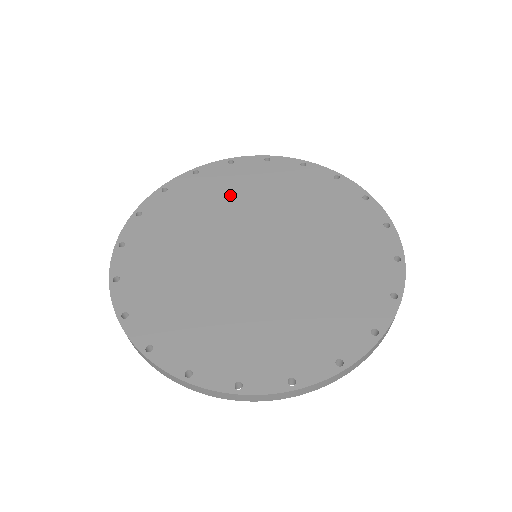
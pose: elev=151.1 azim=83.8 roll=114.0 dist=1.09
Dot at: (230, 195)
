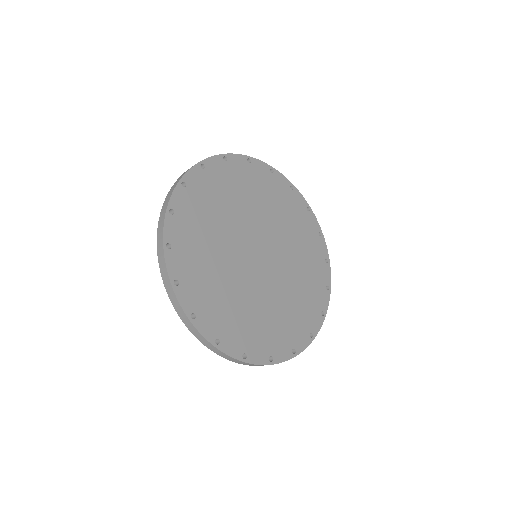
Dot at: (233, 197)
